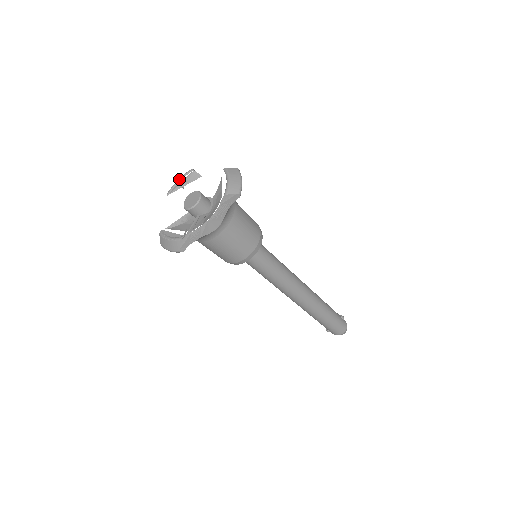
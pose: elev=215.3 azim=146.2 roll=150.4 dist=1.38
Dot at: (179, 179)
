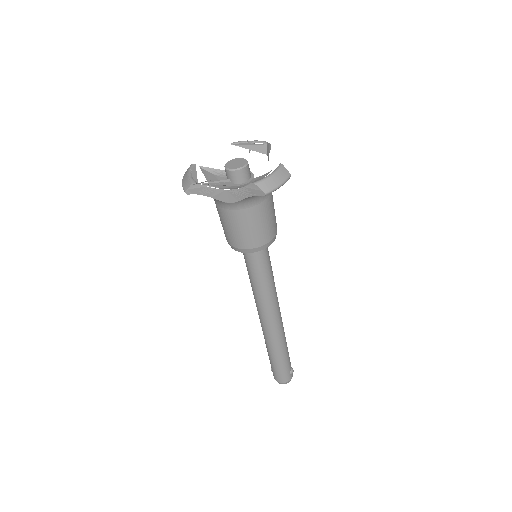
Dot at: (253, 141)
